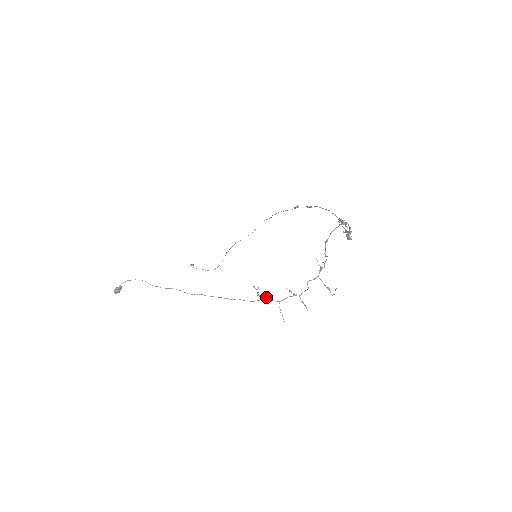
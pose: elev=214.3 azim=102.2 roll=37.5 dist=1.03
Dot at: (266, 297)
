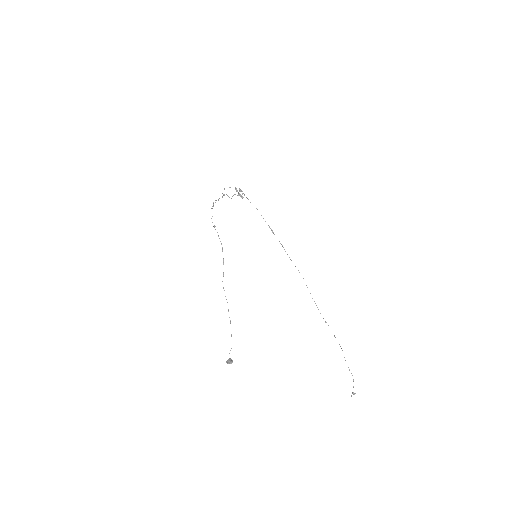
Dot at: occluded
